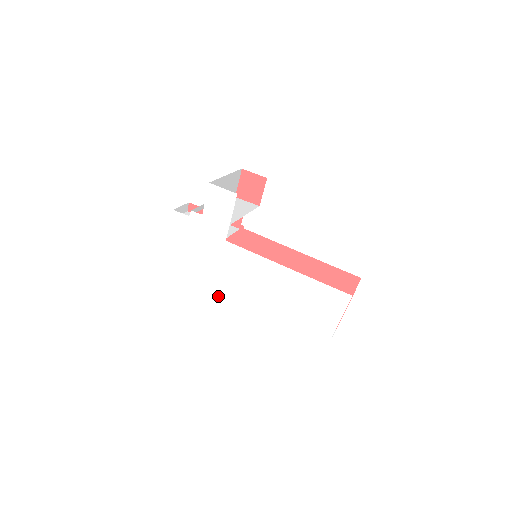
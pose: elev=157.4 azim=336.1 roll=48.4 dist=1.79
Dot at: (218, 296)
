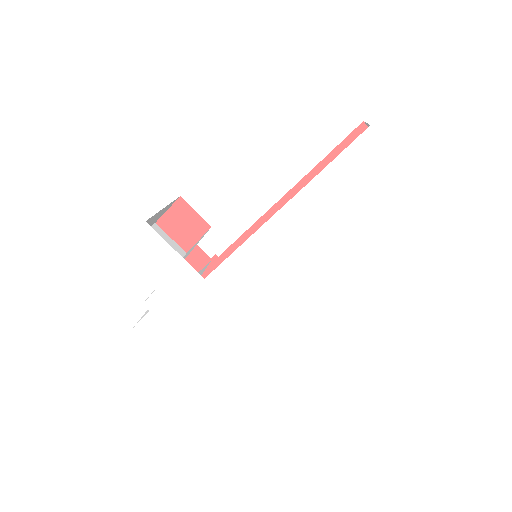
Dot at: (282, 343)
